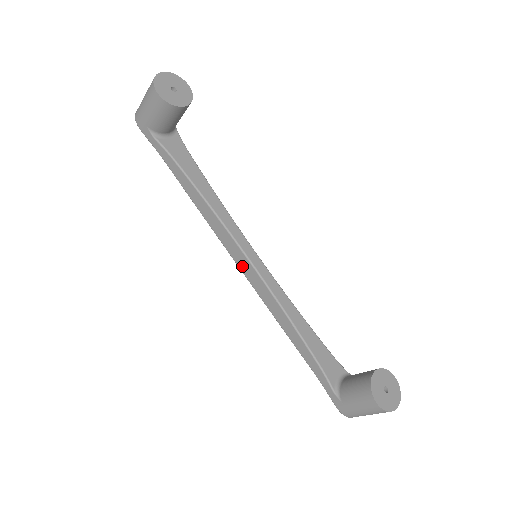
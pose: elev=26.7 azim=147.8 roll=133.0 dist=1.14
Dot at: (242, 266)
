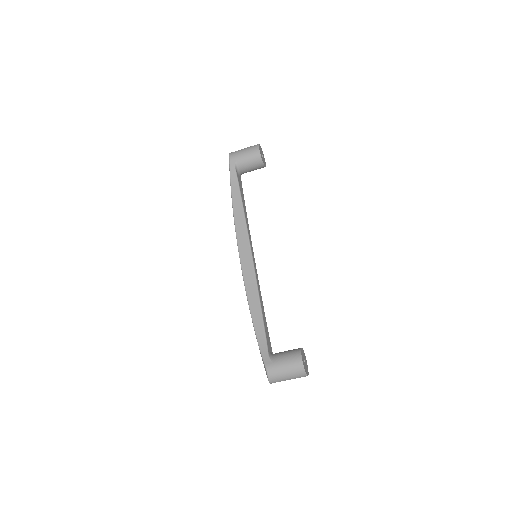
Dot at: (243, 258)
